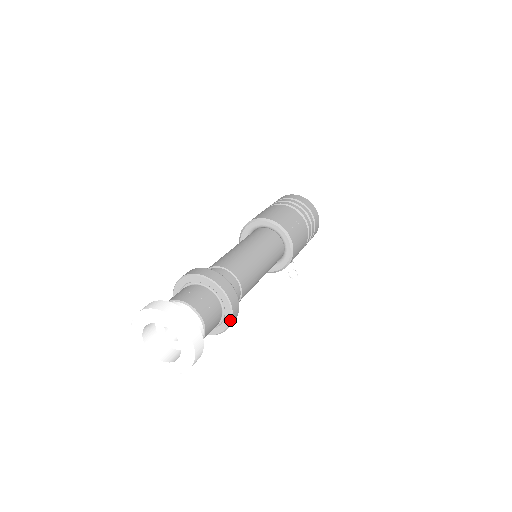
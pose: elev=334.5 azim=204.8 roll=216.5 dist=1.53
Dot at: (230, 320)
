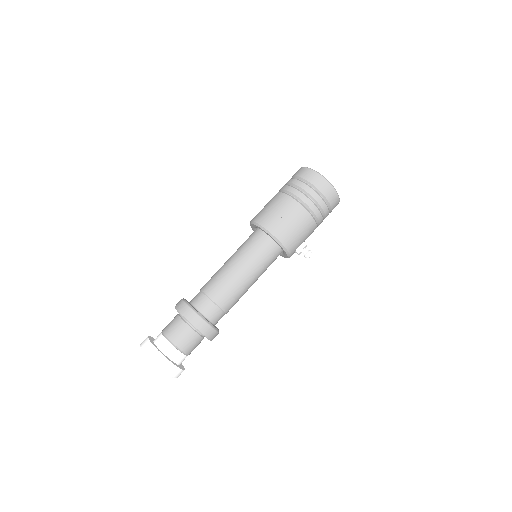
Dot at: occluded
